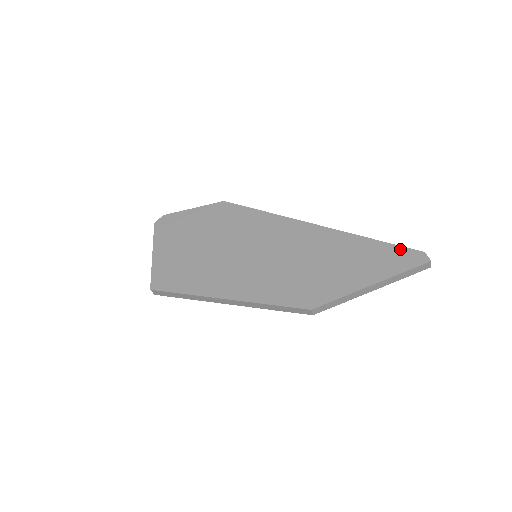
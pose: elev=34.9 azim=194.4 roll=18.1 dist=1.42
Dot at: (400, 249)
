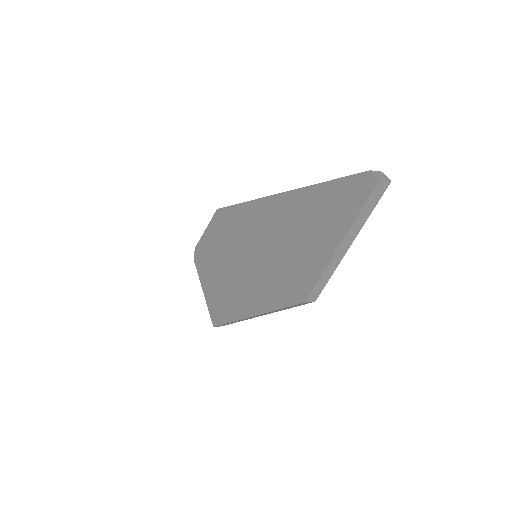
Dot at: (347, 181)
